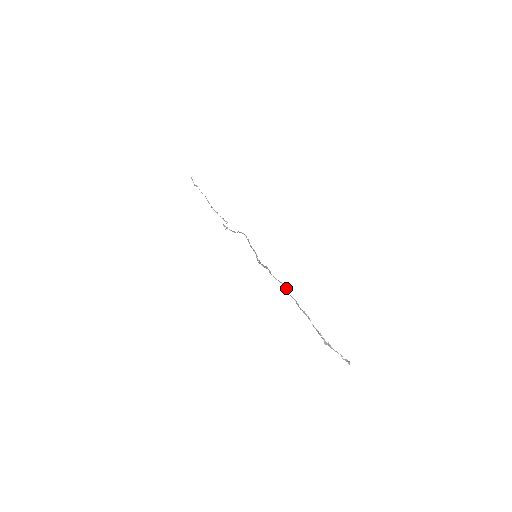
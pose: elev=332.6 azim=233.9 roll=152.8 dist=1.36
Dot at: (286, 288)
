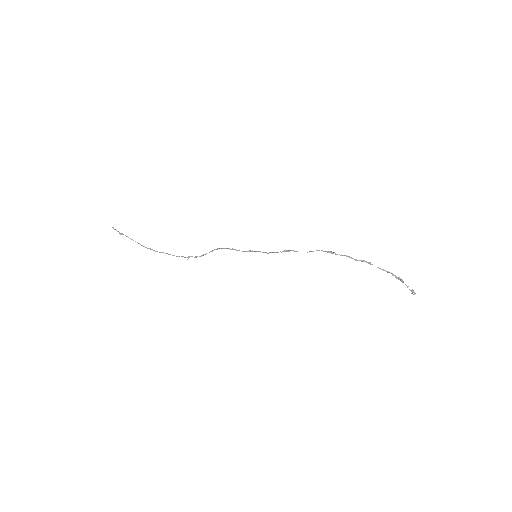
Dot at: (330, 251)
